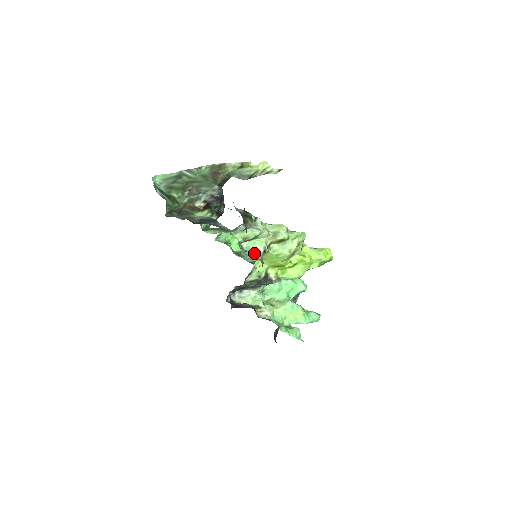
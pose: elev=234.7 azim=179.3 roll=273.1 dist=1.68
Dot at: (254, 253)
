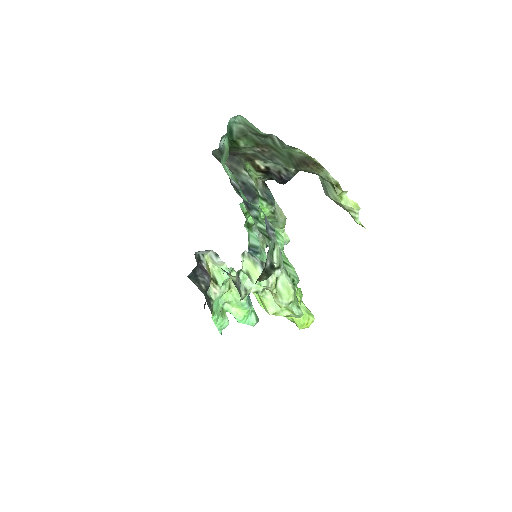
Dot at: (244, 287)
